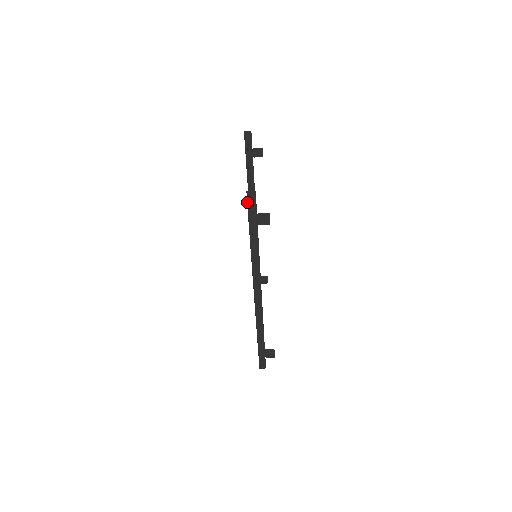
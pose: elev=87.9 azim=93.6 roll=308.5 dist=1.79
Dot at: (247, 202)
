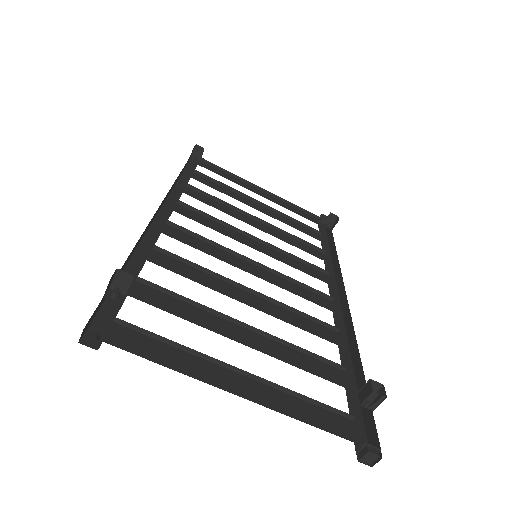
Dot at: (352, 439)
